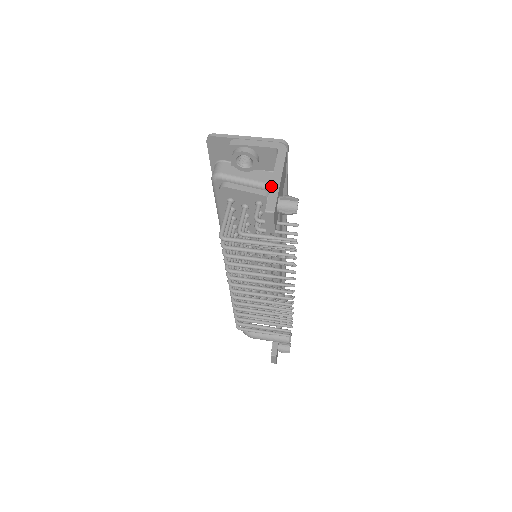
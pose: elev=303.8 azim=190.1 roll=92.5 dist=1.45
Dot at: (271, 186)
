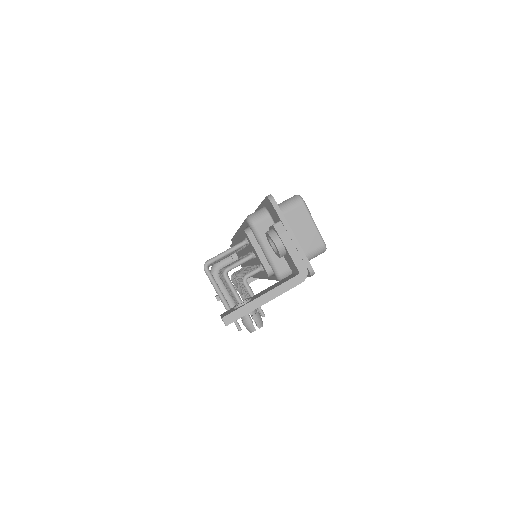
Dot at: (251, 302)
